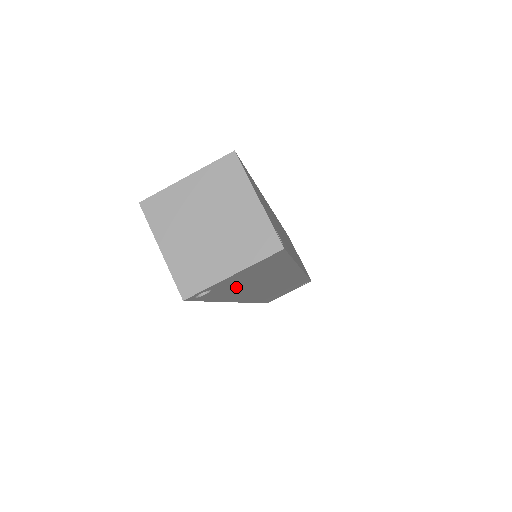
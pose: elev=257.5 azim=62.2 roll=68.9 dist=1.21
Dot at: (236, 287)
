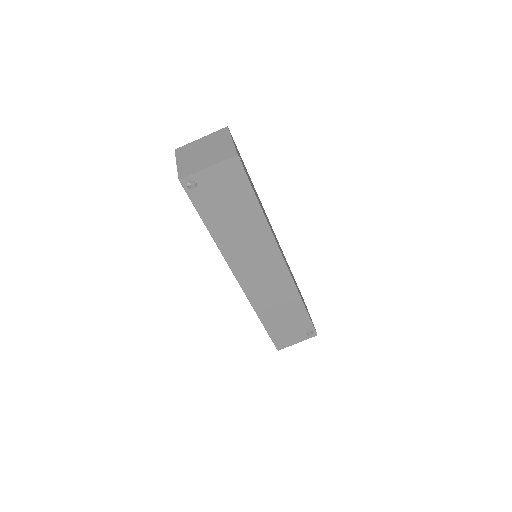
Dot at: (219, 210)
